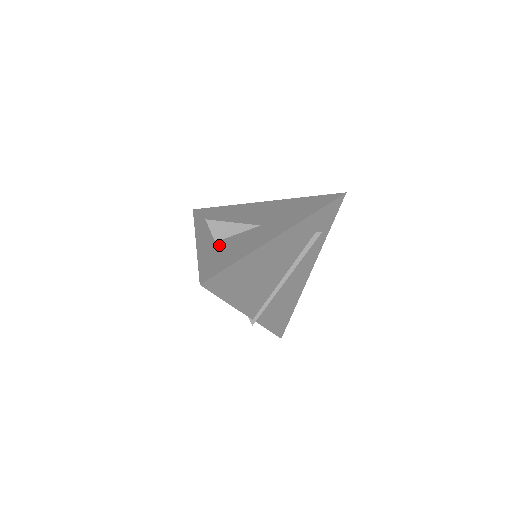
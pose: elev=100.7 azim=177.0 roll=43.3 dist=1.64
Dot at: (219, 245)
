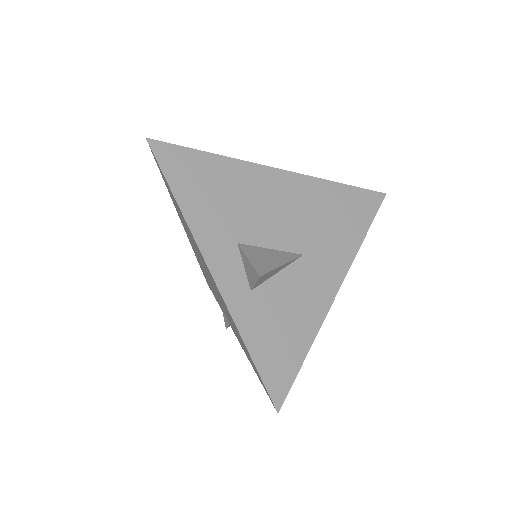
Dot at: (262, 303)
